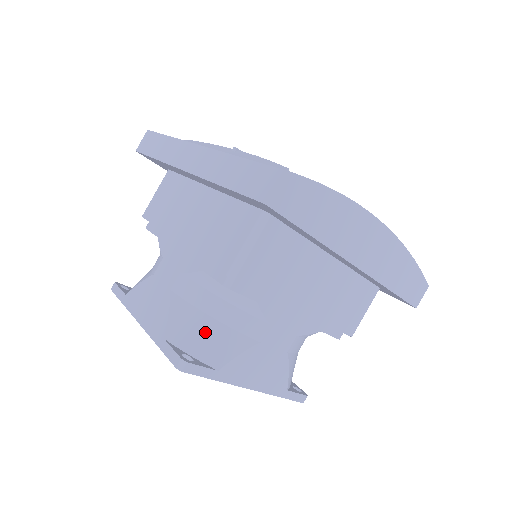
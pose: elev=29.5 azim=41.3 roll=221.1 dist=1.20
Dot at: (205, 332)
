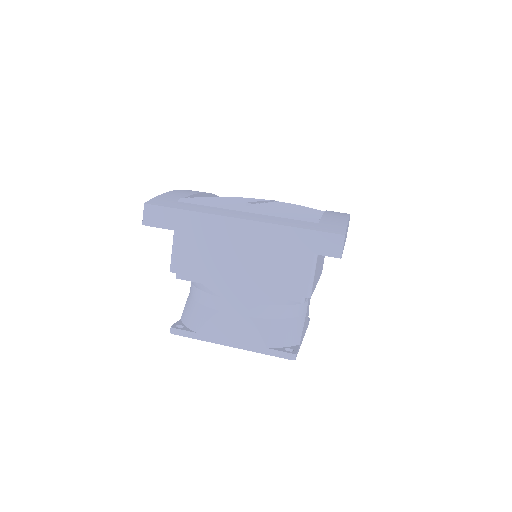
Dot at: (285, 329)
